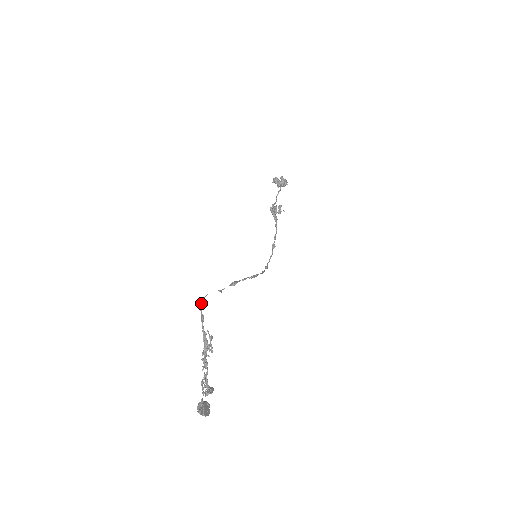
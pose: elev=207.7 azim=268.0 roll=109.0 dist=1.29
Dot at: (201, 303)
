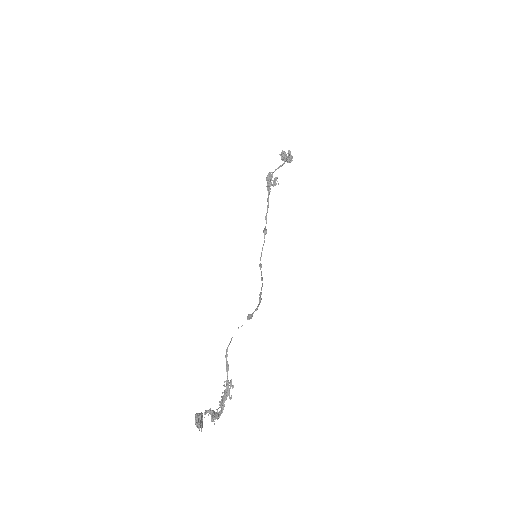
Dot at: (227, 349)
